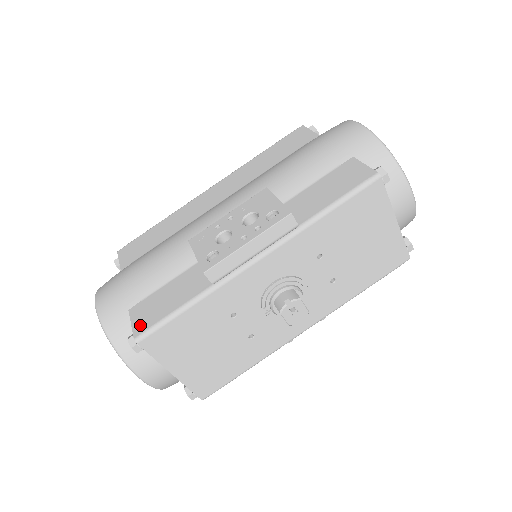
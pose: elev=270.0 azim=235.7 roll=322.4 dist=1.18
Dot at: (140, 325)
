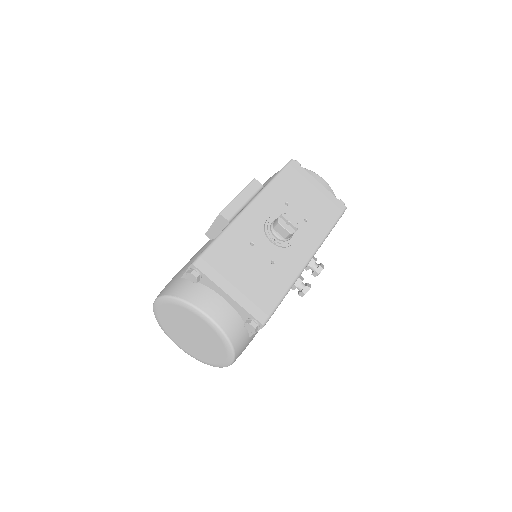
Dot at: occluded
